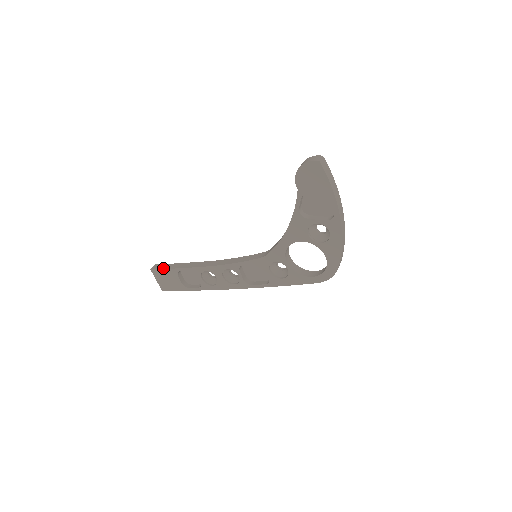
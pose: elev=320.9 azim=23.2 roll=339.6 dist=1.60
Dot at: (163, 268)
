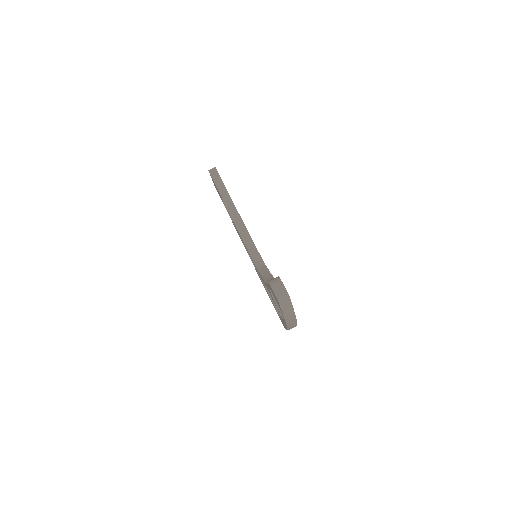
Dot at: (214, 180)
